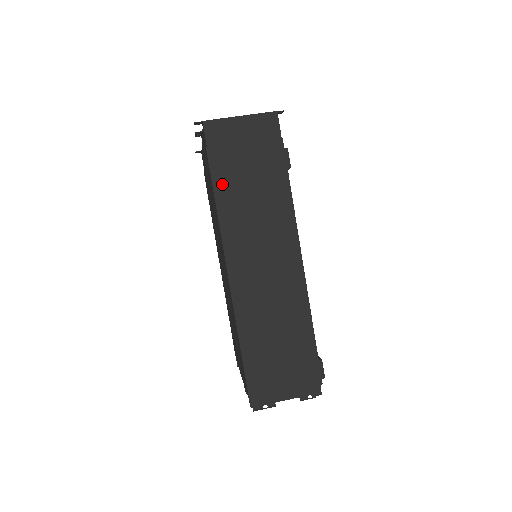
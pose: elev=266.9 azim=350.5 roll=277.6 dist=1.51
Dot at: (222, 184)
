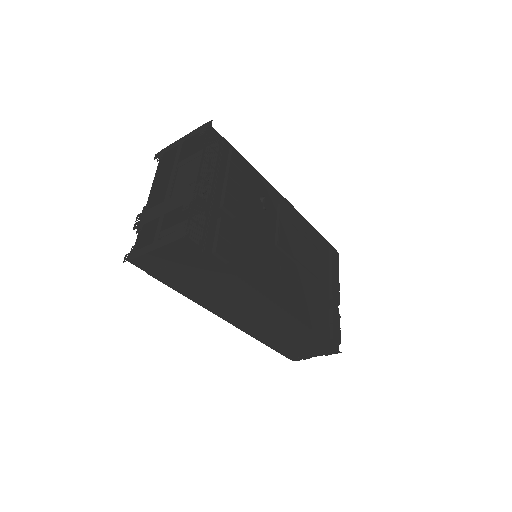
Dot at: (180, 288)
